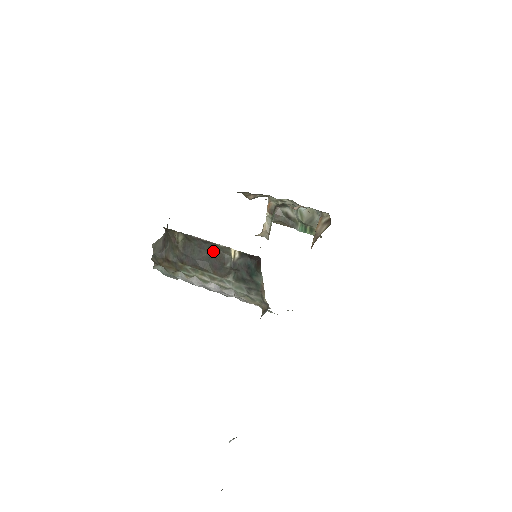
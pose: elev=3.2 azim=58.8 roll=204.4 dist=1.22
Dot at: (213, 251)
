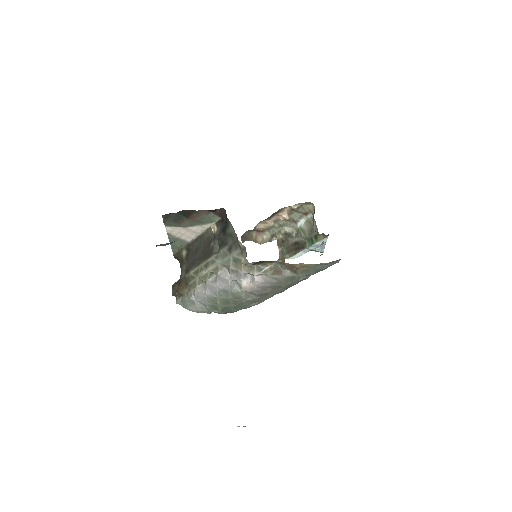
Dot at: (203, 243)
